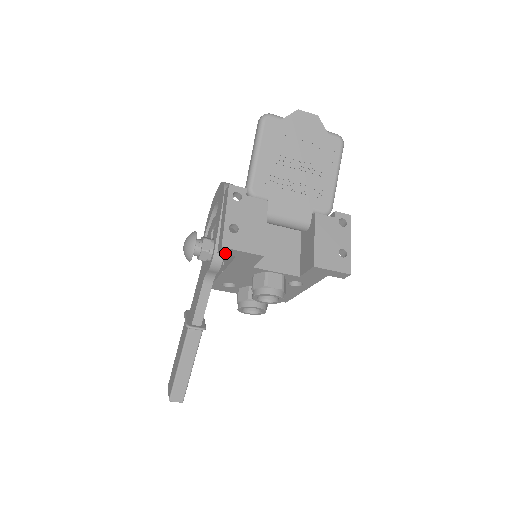
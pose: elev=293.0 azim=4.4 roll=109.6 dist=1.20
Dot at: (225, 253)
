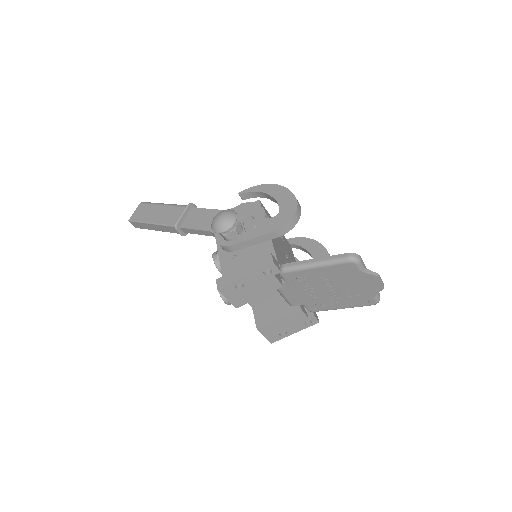
Dot at: occluded
